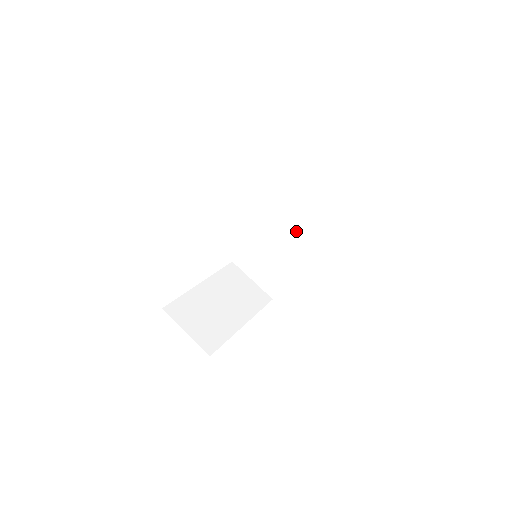
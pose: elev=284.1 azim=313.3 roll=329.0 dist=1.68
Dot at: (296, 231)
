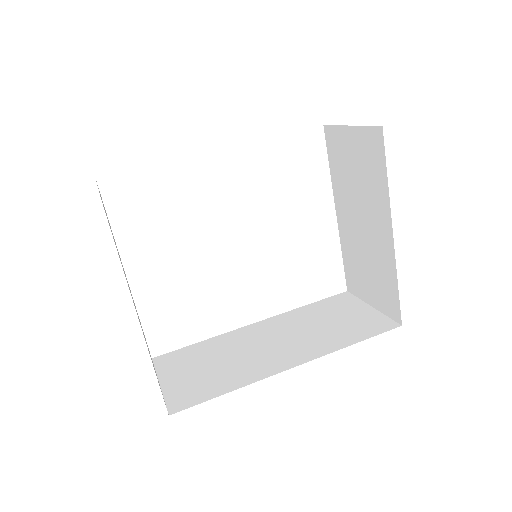
Dot at: (294, 341)
